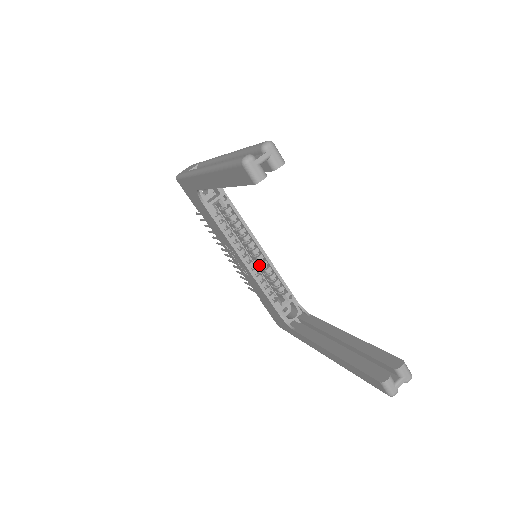
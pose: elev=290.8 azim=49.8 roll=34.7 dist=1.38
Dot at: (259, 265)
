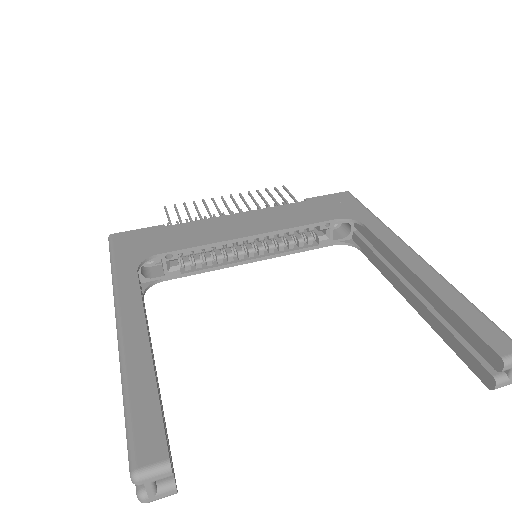
Dot at: occluded
